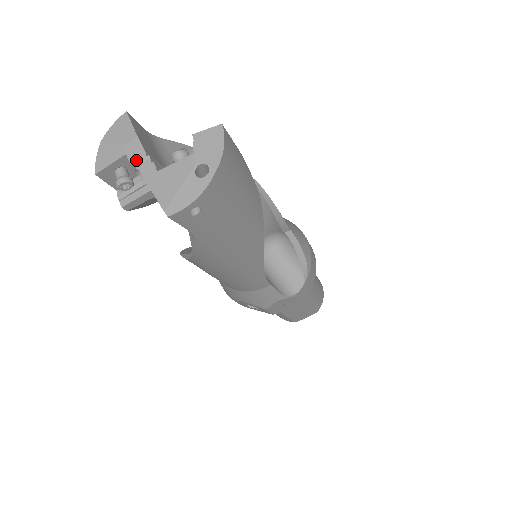
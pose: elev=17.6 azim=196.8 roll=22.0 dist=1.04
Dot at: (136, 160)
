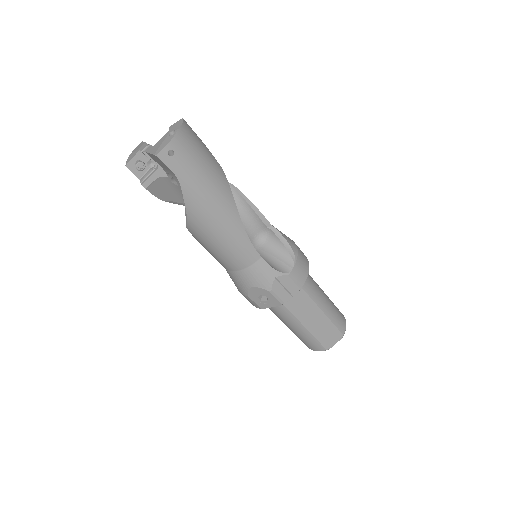
Dot at: (144, 149)
